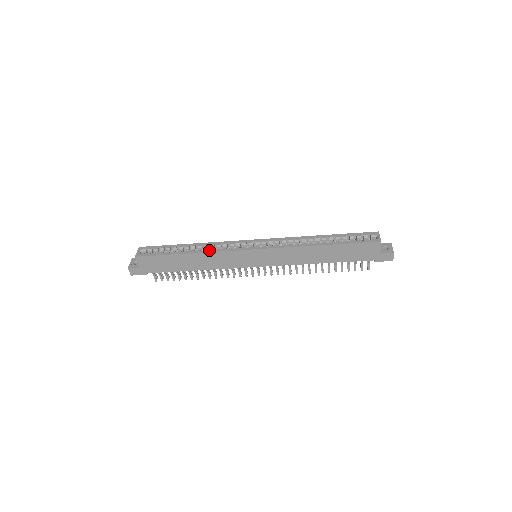
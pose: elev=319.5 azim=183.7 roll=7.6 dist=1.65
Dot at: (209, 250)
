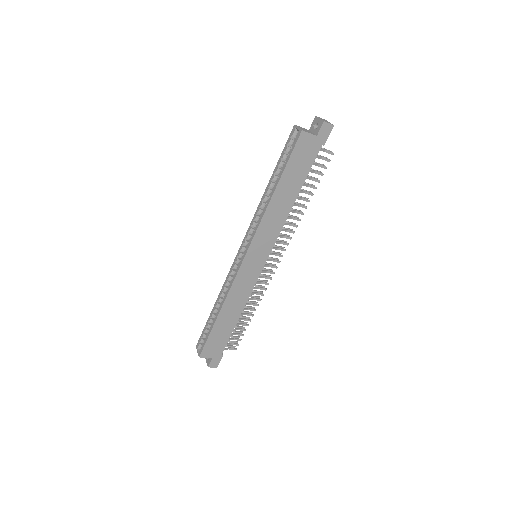
Dot at: (225, 295)
